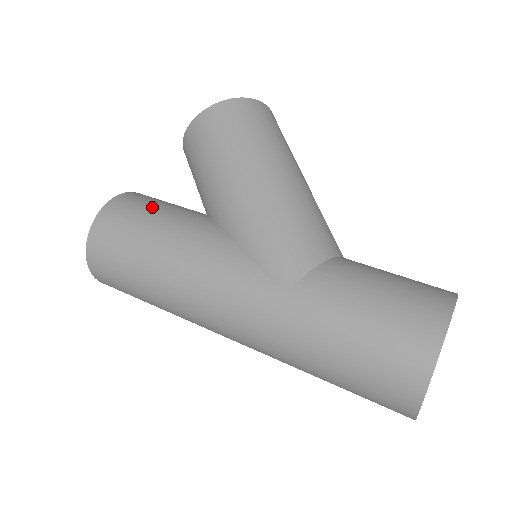
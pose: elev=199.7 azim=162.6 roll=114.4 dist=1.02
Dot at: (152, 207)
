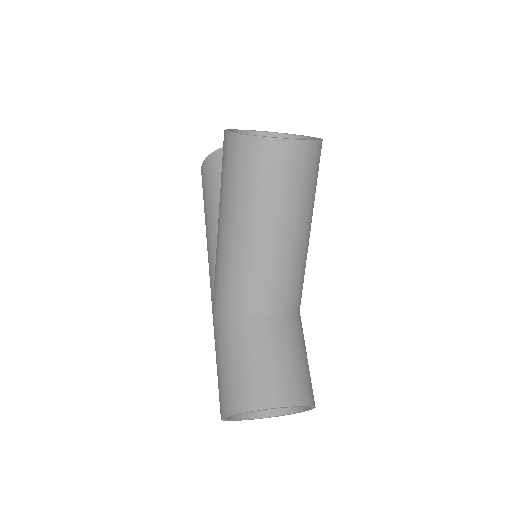
Dot at: (217, 180)
